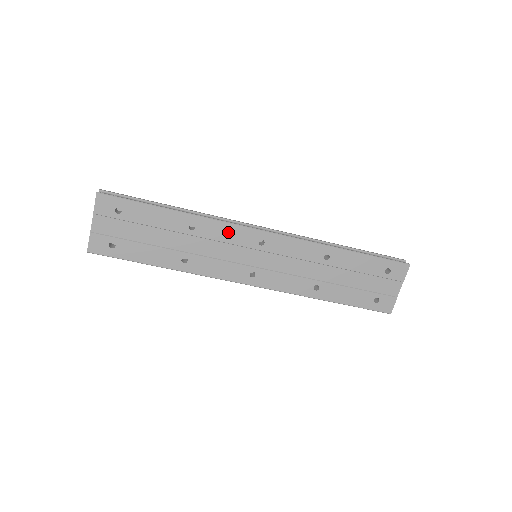
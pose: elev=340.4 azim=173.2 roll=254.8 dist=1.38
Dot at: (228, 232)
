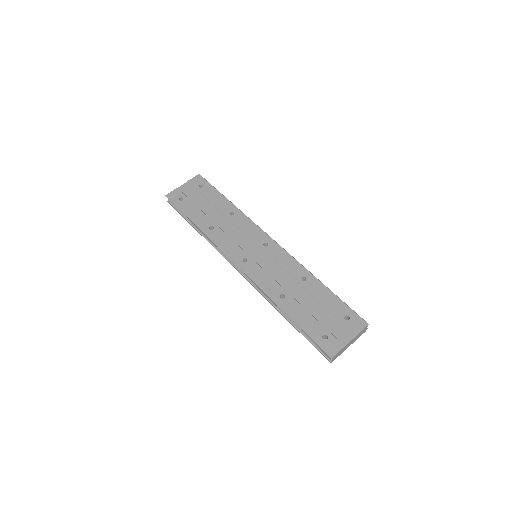
Dot at: (250, 227)
